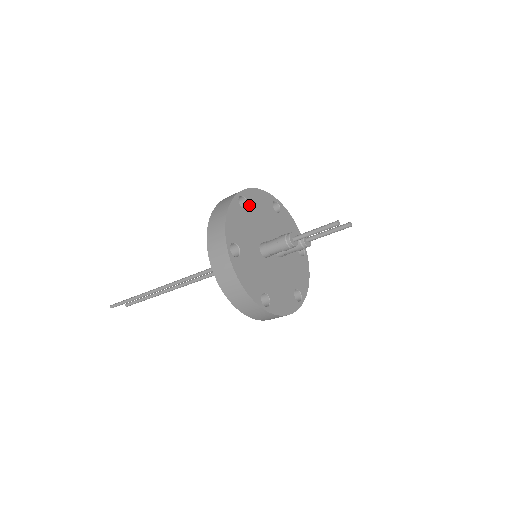
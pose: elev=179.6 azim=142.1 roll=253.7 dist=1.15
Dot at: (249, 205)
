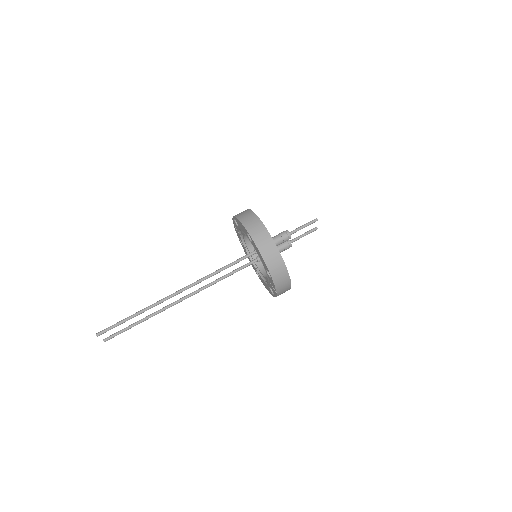
Dot at: occluded
